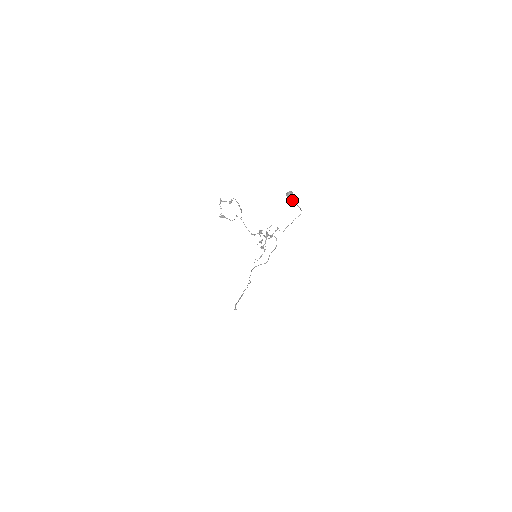
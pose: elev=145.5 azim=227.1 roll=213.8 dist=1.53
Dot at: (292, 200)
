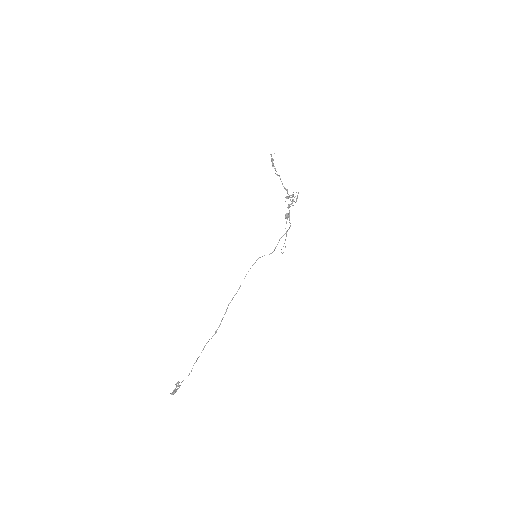
Dot at: occluded
